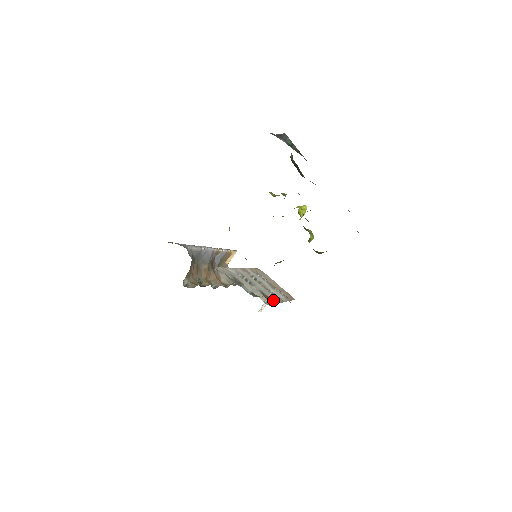
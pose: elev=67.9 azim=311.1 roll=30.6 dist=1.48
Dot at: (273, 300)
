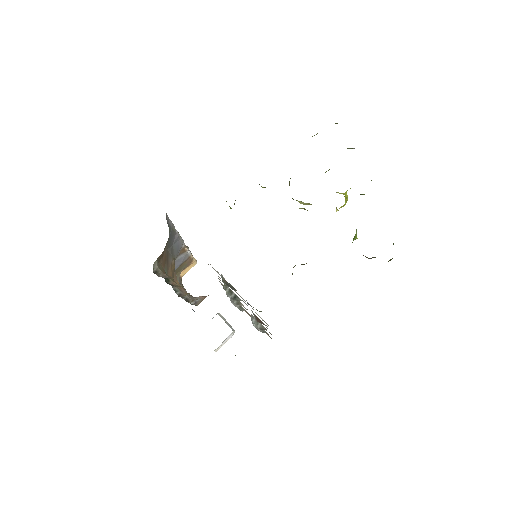
Dot at: occluded
